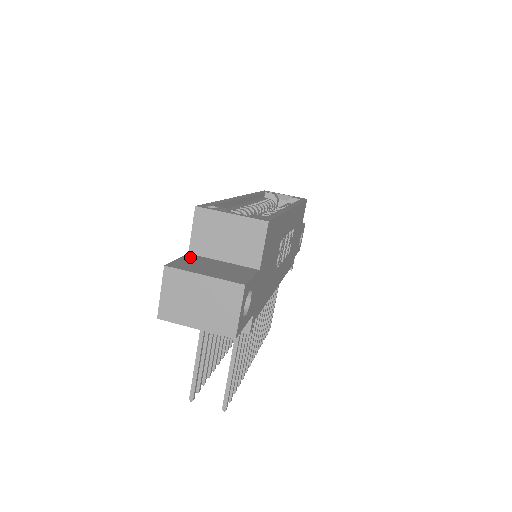
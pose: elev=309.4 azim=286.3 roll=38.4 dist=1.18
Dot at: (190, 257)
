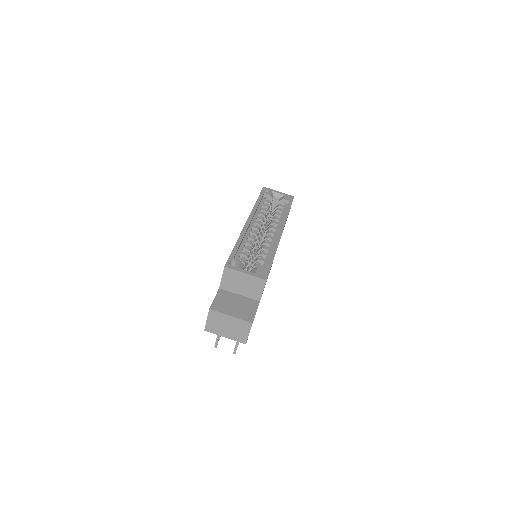
Dot at: (221, 294)
